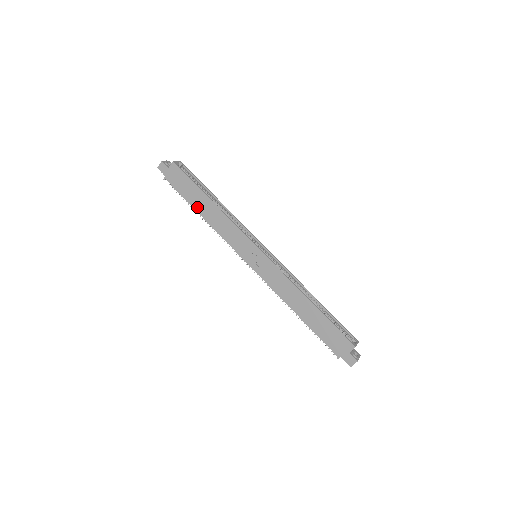
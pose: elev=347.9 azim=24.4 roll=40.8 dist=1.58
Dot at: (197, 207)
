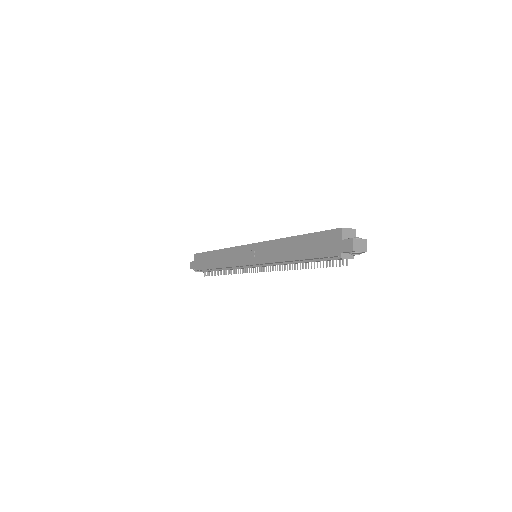
Dot at: (213, 265)
